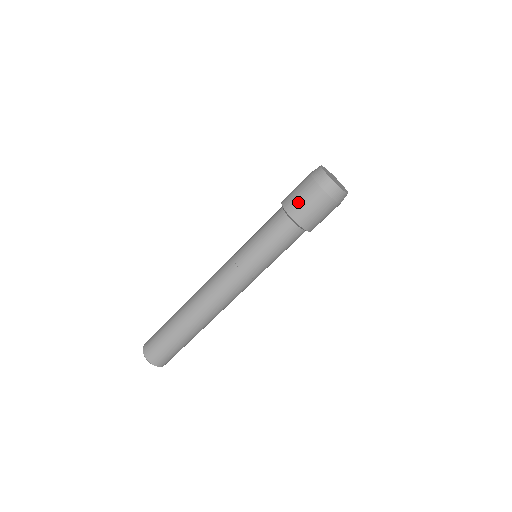
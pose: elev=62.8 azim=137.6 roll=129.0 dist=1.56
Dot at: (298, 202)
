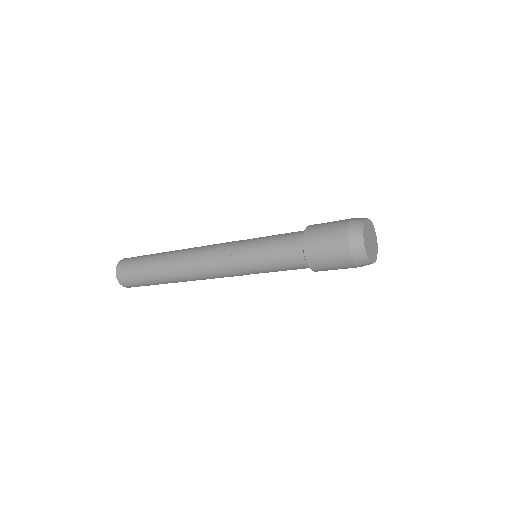
Dot at: (321, 253)
